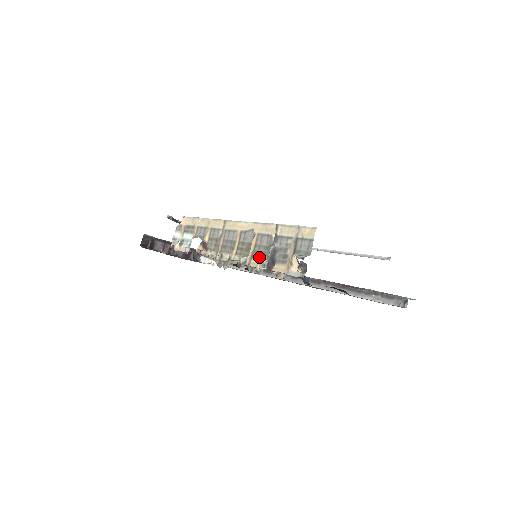
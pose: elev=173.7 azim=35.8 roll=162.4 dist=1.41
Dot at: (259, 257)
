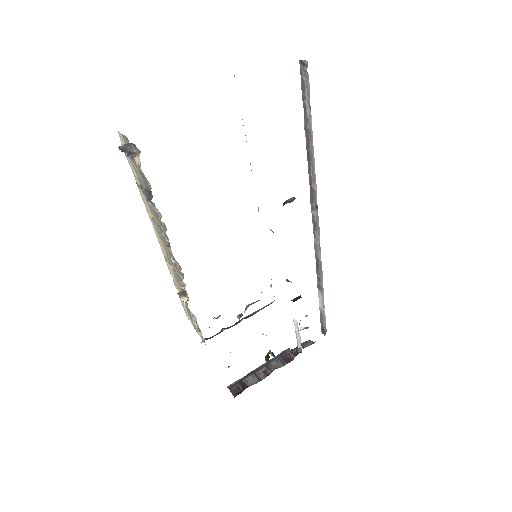
Dot at: (158, 214)
